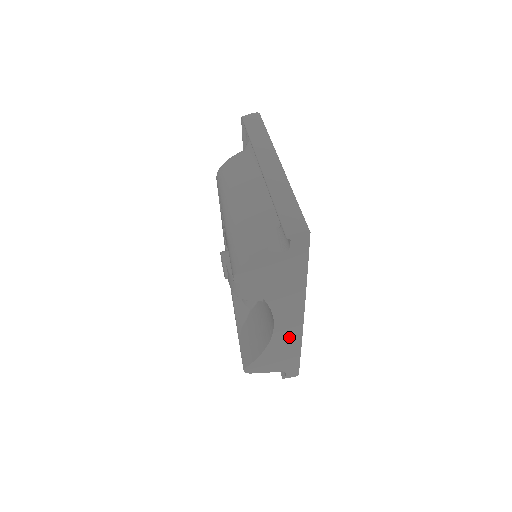
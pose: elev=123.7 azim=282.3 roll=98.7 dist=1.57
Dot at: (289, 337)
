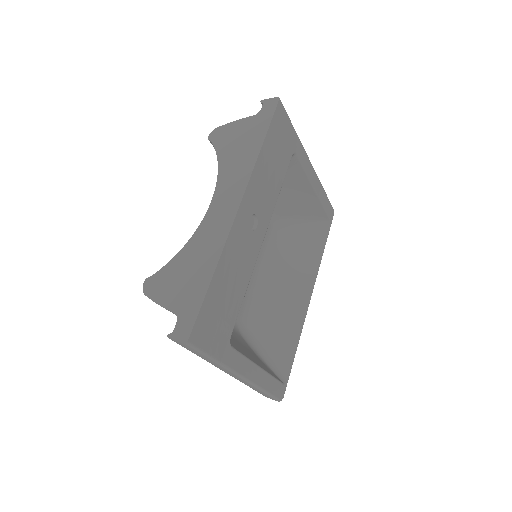
Dot at: (214, 235)
